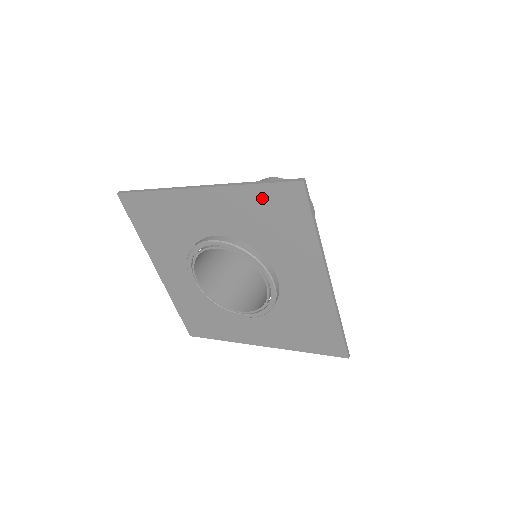
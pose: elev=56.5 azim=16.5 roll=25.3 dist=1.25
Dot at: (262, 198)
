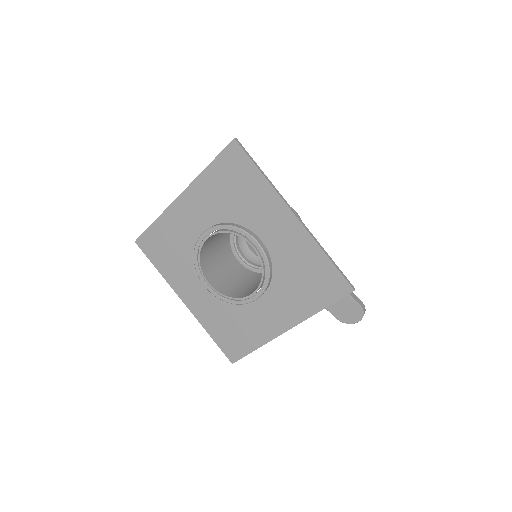
Dot at: (218, 172)
